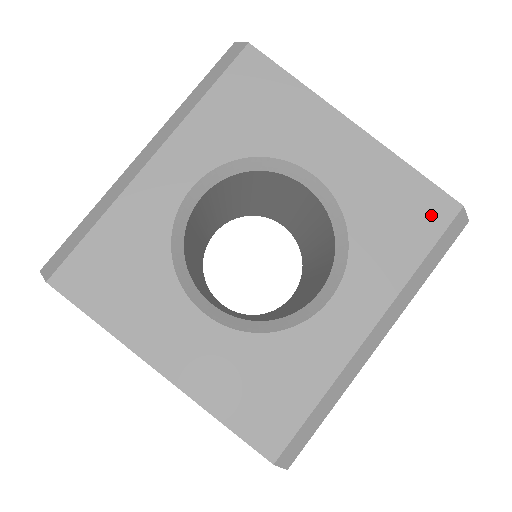
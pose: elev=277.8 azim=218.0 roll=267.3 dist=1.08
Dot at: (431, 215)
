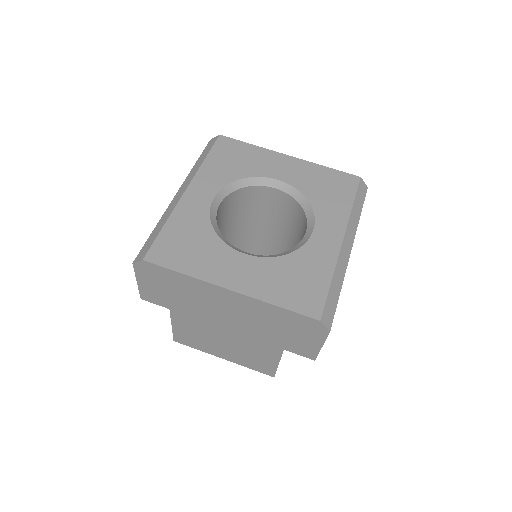
Dot at: (347, 184)
